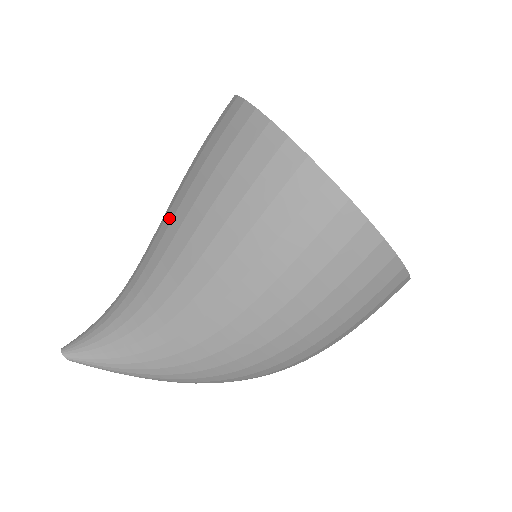
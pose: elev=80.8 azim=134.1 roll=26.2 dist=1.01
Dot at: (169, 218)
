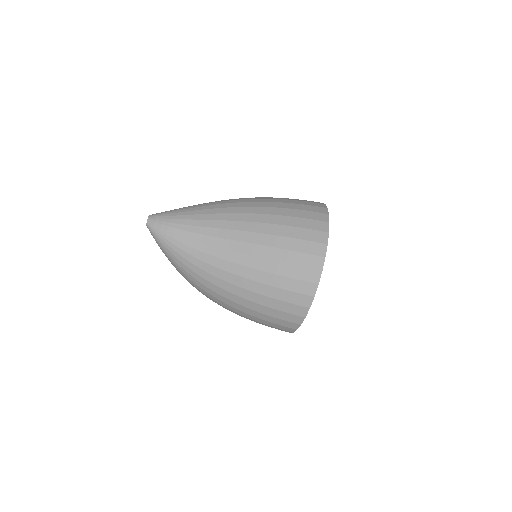
Dot at: (250, 238)
